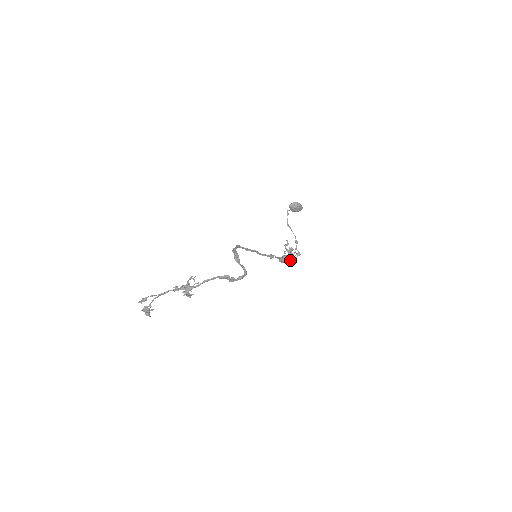
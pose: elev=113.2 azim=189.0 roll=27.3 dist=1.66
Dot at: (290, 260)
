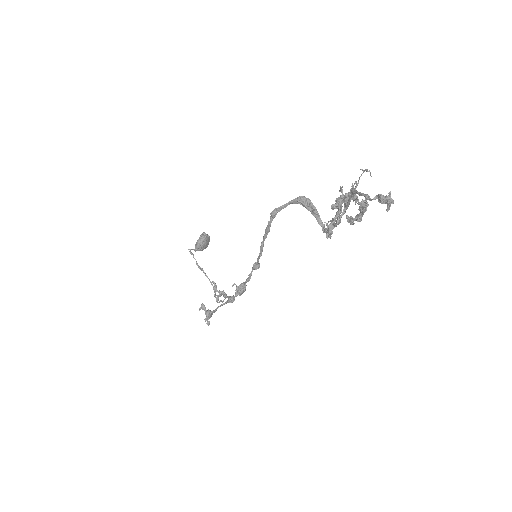
Dot at: (209, 321)
